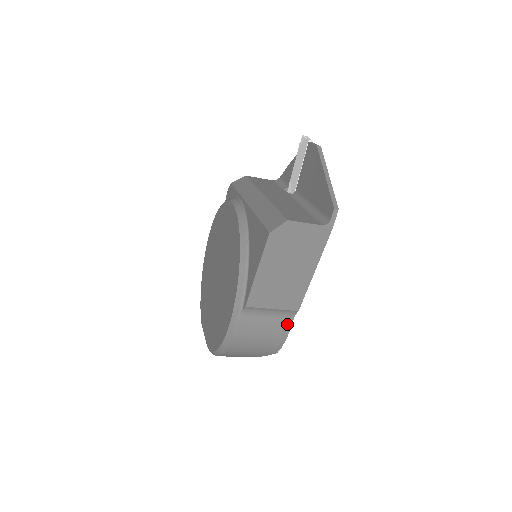
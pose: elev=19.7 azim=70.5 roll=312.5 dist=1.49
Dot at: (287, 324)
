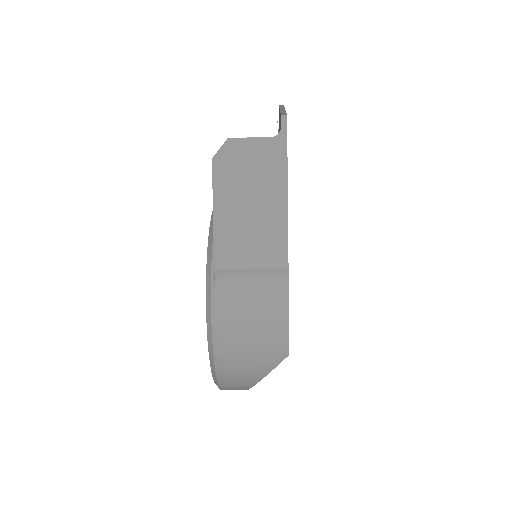
Dot at: (281, 295)
